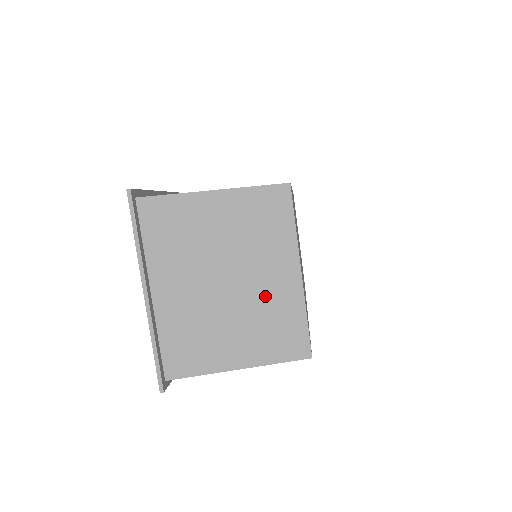
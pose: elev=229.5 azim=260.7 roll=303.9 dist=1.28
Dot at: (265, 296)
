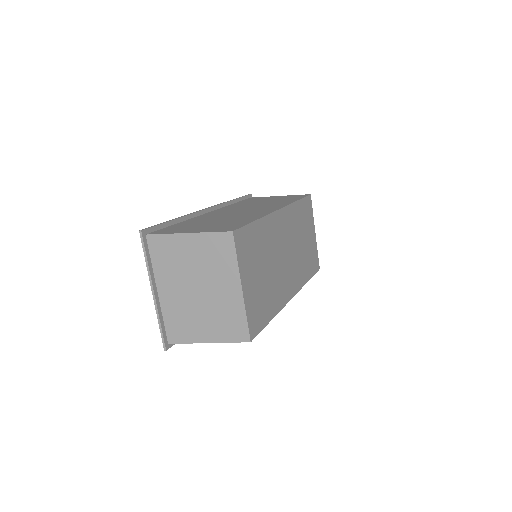
Dot at: (221, 301)
